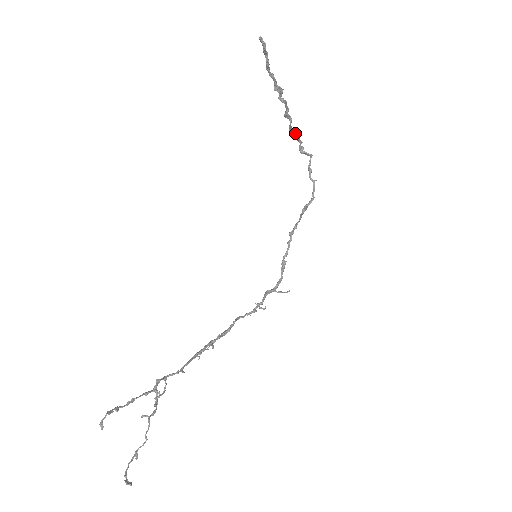
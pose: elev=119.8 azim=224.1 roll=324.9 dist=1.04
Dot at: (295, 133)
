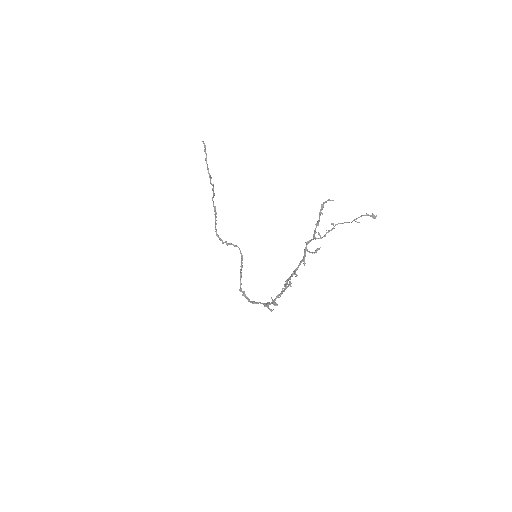
Dot at: (216, 216)
